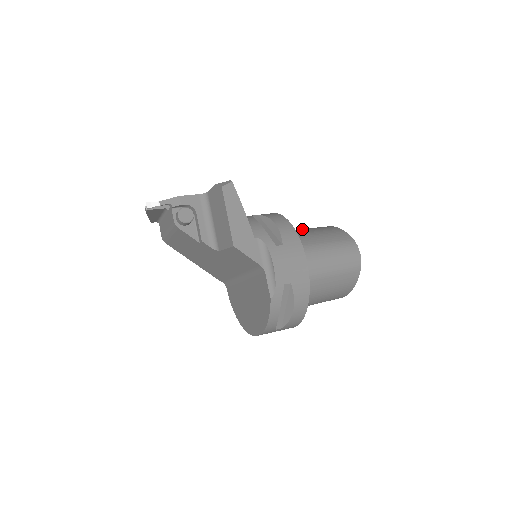
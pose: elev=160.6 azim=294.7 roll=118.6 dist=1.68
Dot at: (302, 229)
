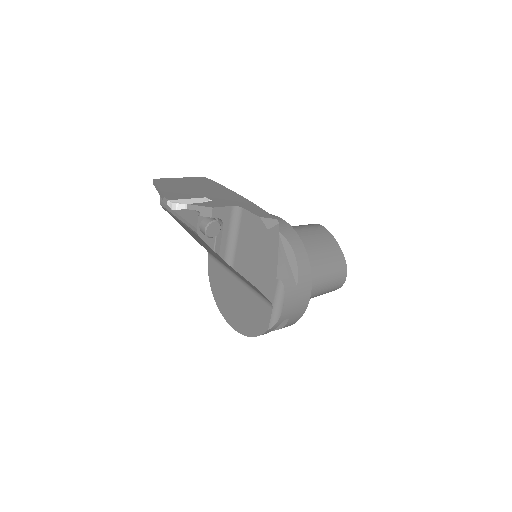
Dot at: (306, 236)
